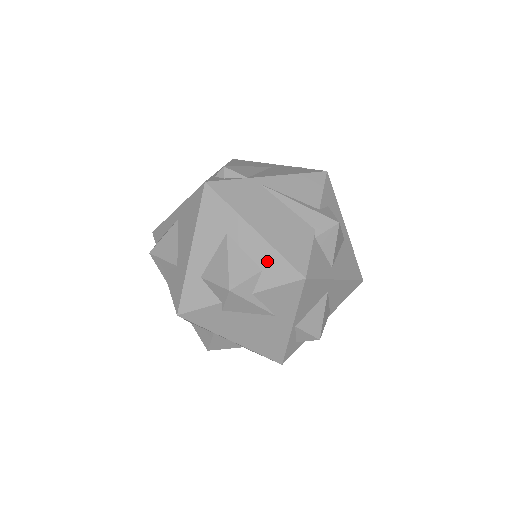
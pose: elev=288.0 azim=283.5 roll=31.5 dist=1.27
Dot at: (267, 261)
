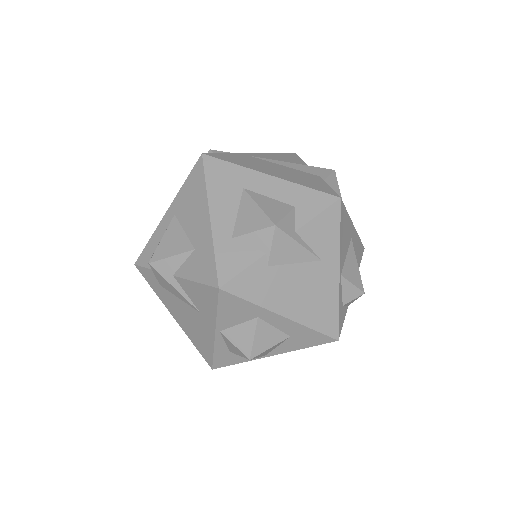
Dot at: (296, 197)
